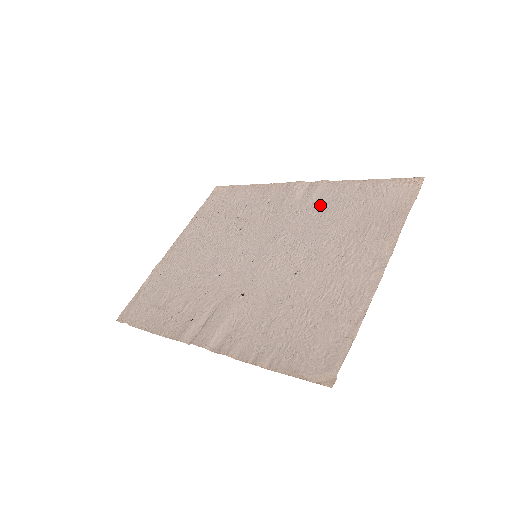
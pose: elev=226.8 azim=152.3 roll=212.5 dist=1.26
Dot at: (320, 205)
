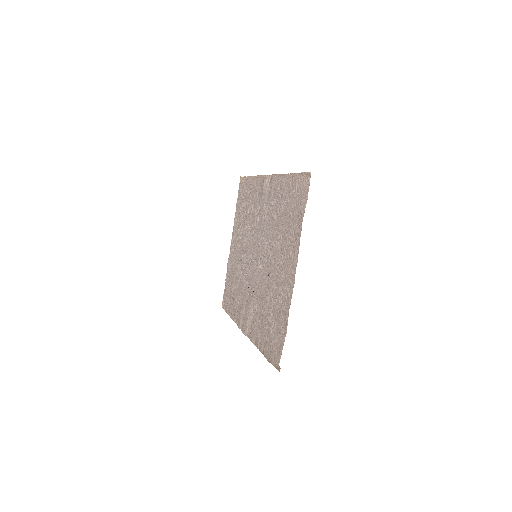
Dot at: (274, 204)
